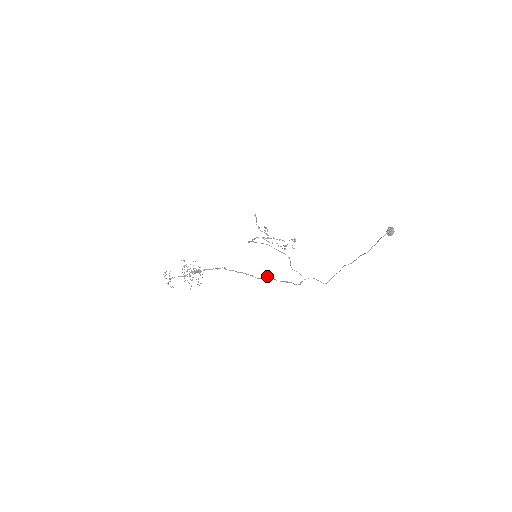
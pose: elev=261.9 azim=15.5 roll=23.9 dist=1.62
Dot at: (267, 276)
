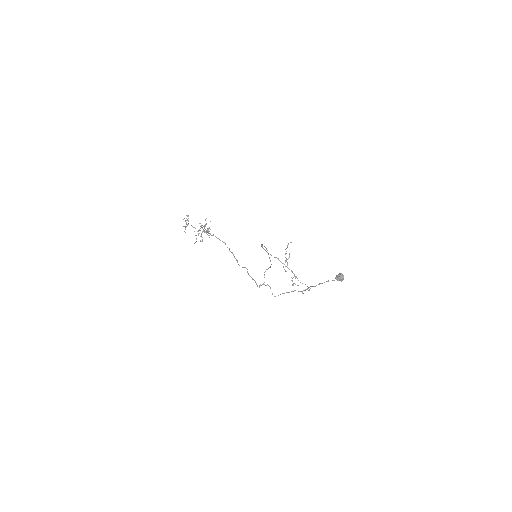
Dot at: occluded
